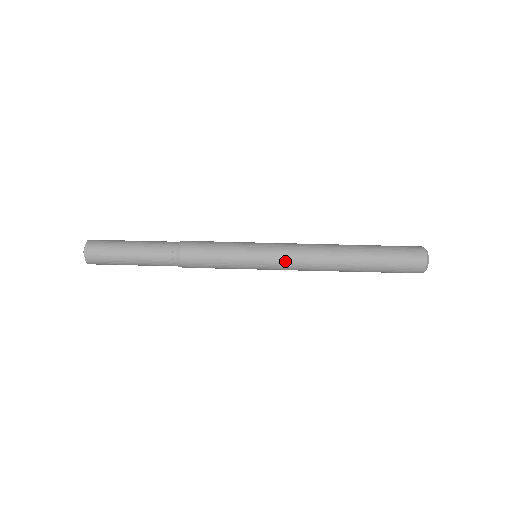
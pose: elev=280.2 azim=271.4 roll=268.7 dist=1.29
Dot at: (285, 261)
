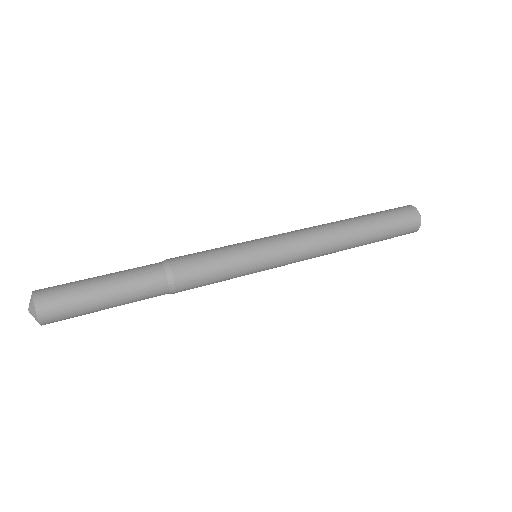
Dot at: (290, 241)
